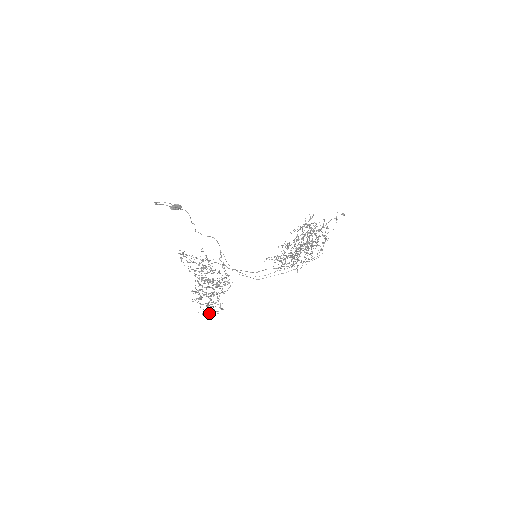
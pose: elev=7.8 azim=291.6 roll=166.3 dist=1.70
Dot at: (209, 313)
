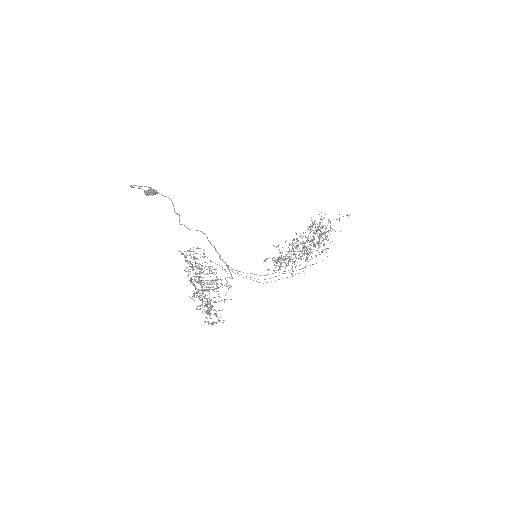
Dot at: (215, 322)
